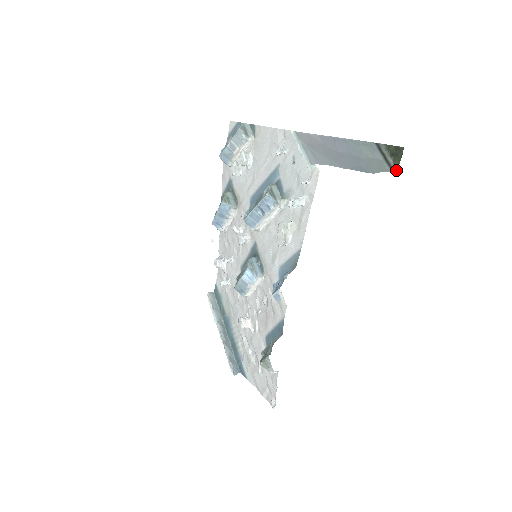
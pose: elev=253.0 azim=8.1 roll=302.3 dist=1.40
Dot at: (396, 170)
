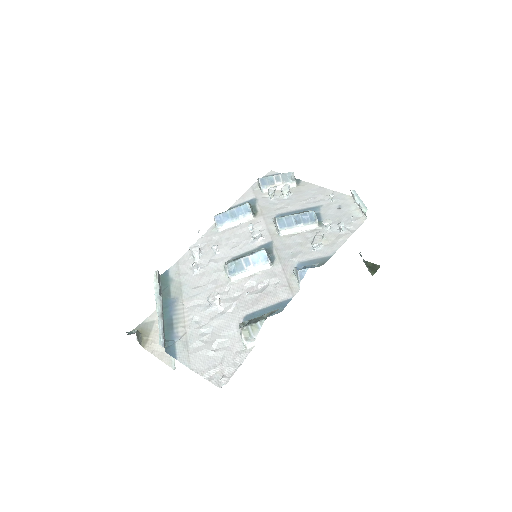
Dot at: (372, 275)
